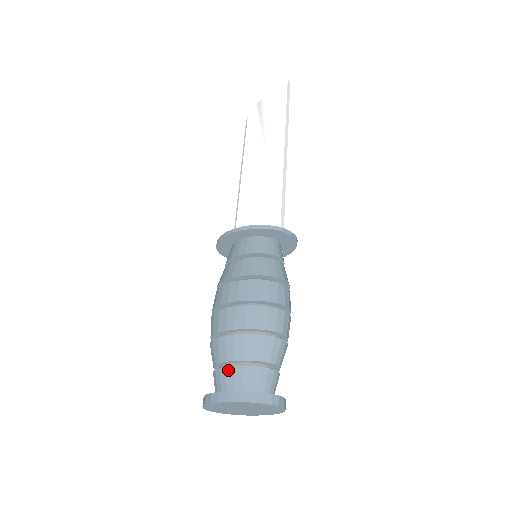
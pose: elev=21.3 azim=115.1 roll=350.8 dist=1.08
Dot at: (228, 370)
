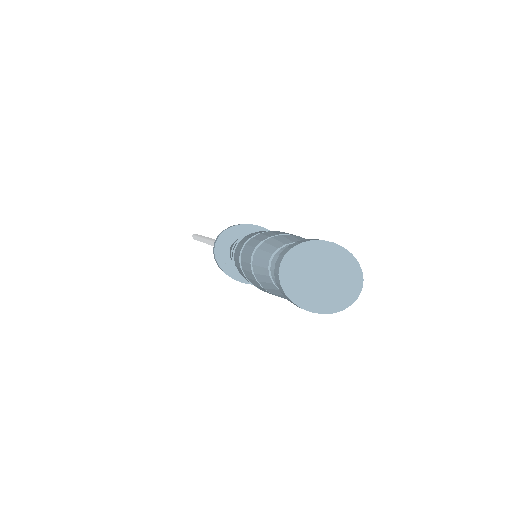
Dot at: occluded
